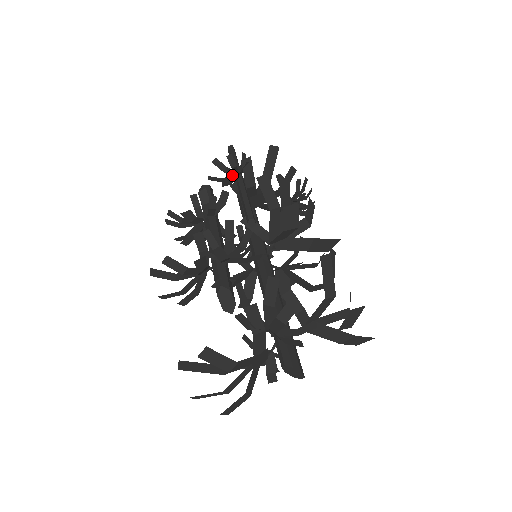
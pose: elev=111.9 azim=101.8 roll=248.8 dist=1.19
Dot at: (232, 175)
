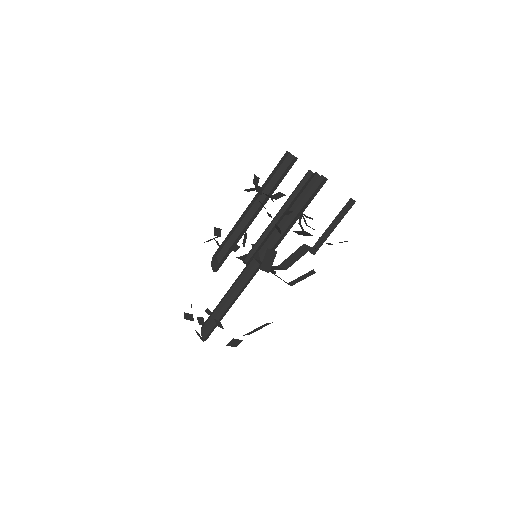
Dot at: occluded
